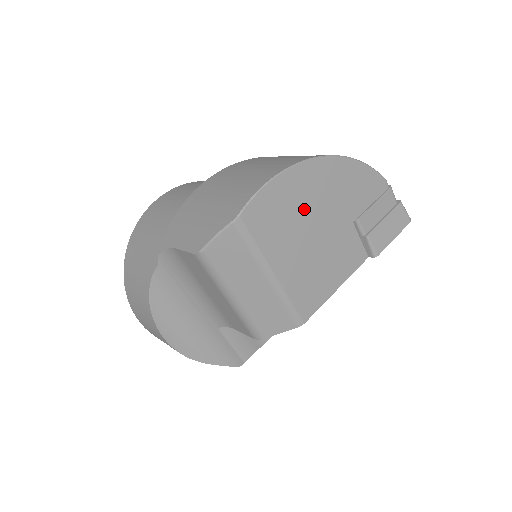
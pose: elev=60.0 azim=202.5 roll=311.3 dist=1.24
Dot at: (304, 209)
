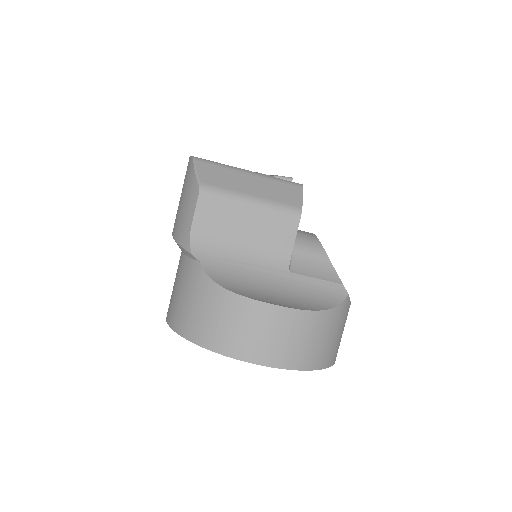
Dot at: occluded
